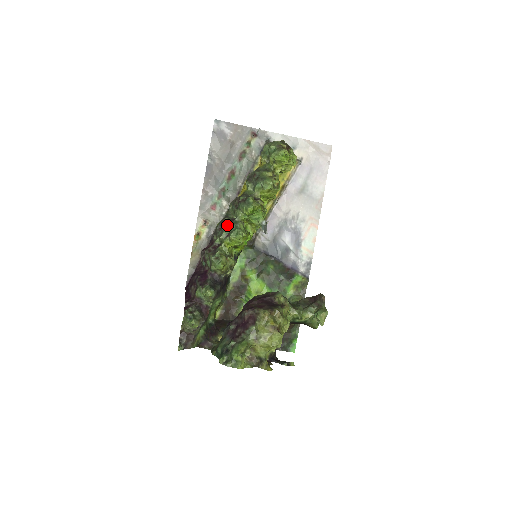
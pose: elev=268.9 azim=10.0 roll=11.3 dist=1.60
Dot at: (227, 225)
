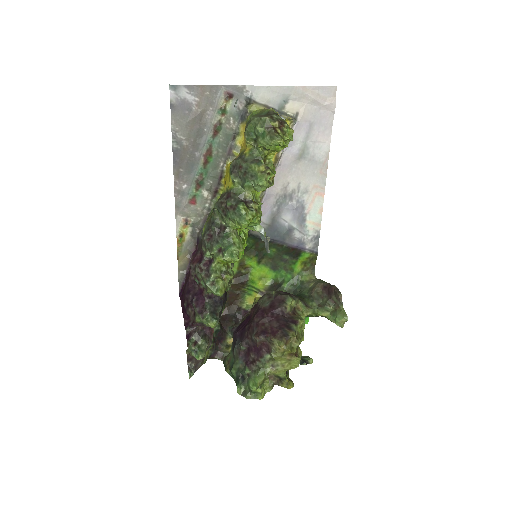
Dot at: (217, 238)
